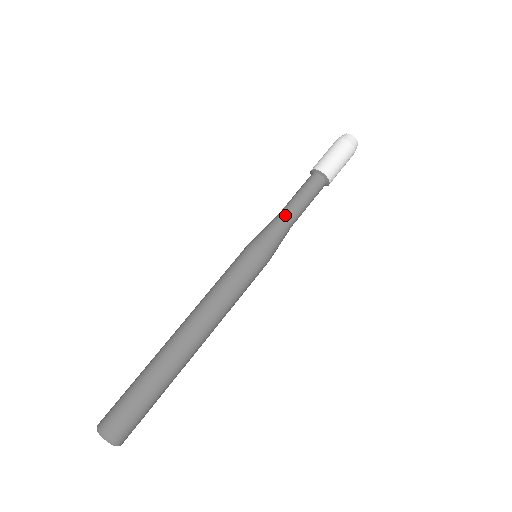
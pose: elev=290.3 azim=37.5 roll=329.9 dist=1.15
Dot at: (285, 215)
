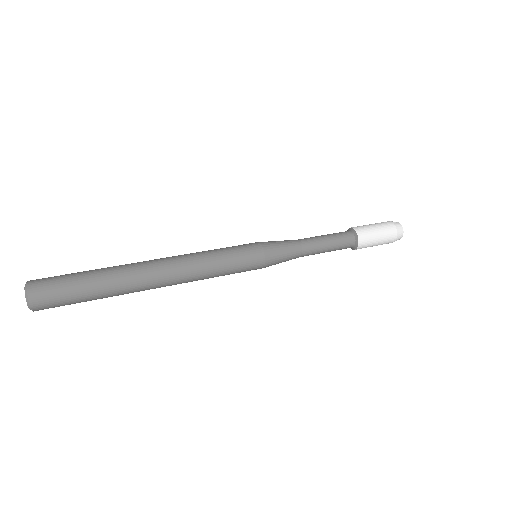
Dot at: (303, 244)
